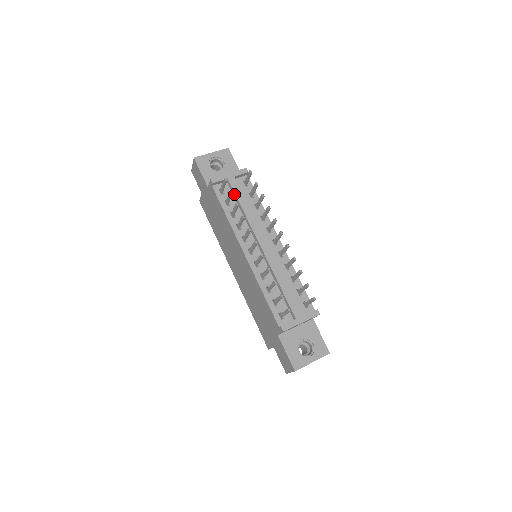
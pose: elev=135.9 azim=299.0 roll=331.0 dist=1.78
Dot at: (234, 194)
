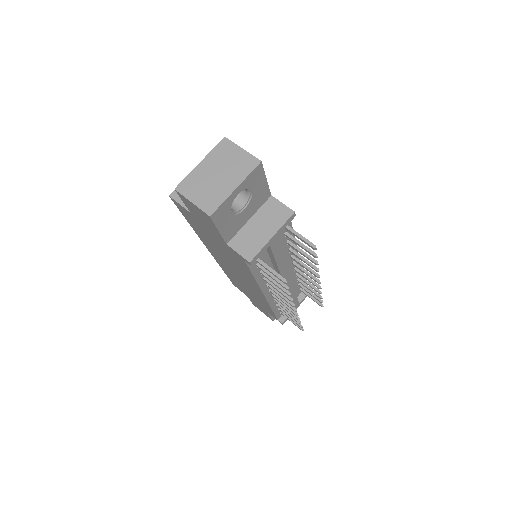
Dot at: (271, 254)
